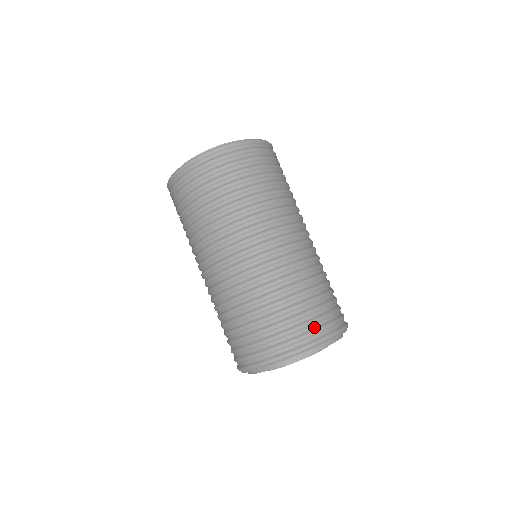
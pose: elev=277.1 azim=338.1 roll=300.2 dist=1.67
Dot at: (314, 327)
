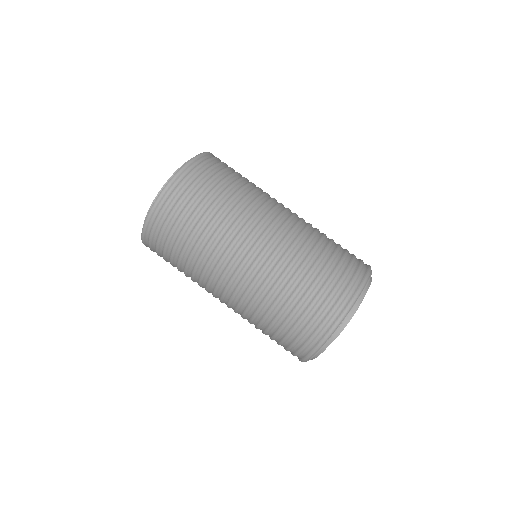
Dot at: (337, 297)
